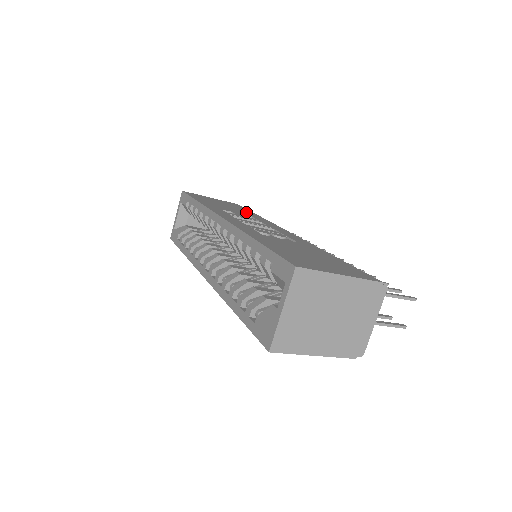
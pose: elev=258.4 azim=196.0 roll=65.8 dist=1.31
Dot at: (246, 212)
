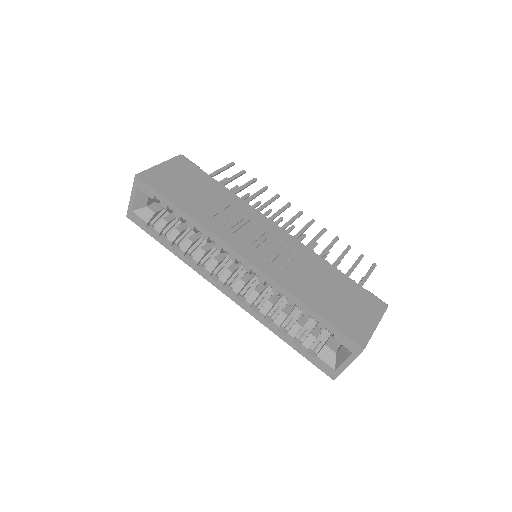
Dot at: (216, 191)
